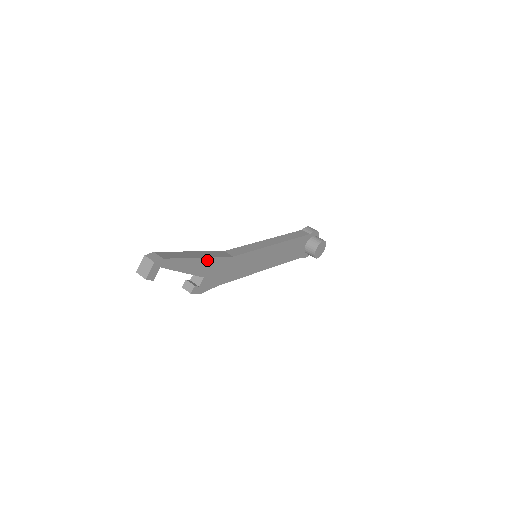
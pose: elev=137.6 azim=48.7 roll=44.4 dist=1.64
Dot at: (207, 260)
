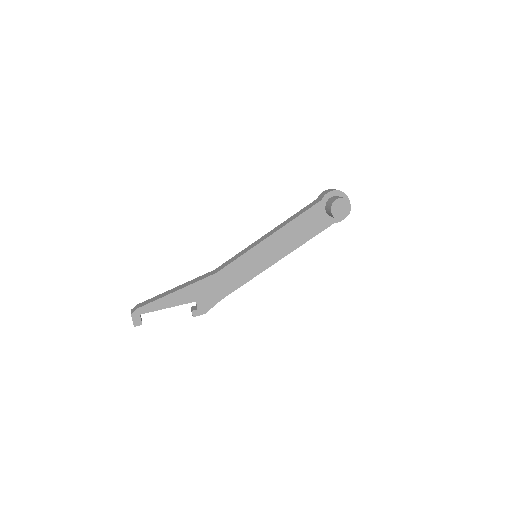
Dot at: (186, 289)
